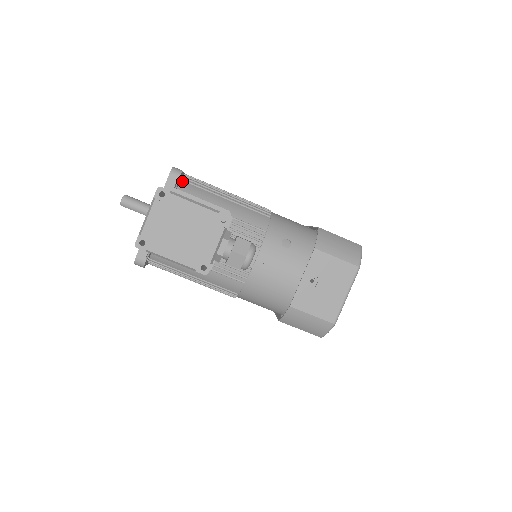
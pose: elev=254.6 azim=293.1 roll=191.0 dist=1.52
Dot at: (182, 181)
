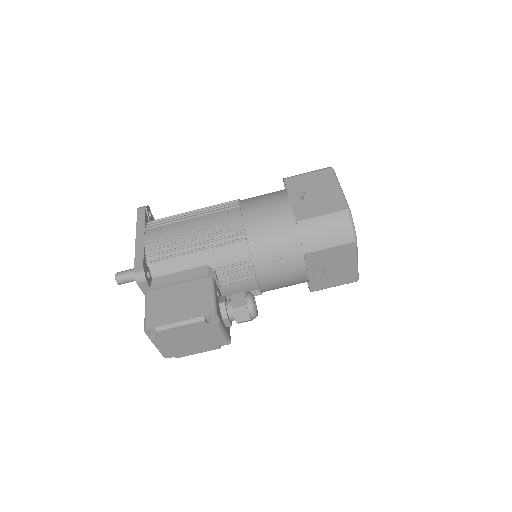
Dot at: (149, 264)
